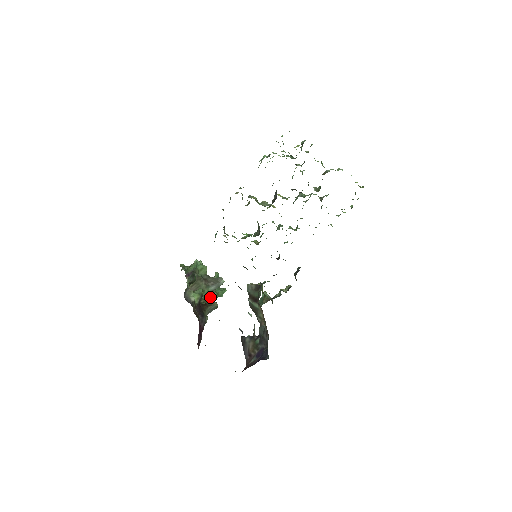
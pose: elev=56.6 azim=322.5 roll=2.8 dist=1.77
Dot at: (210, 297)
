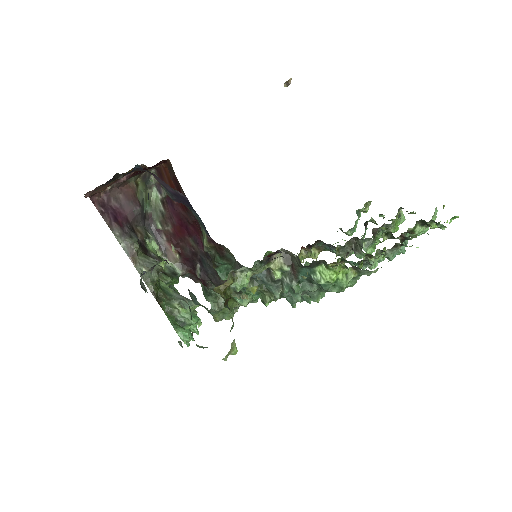
Dot at: (163, 294)
